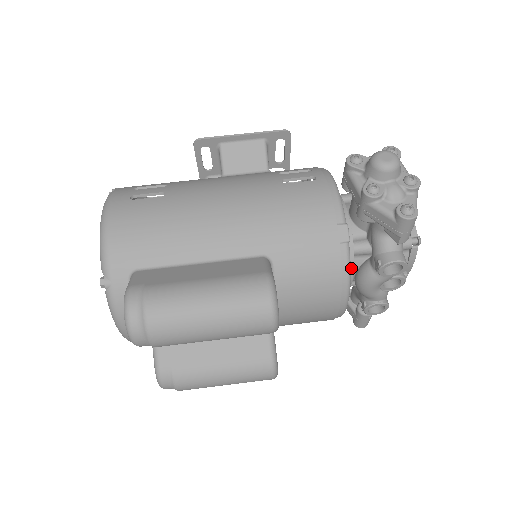
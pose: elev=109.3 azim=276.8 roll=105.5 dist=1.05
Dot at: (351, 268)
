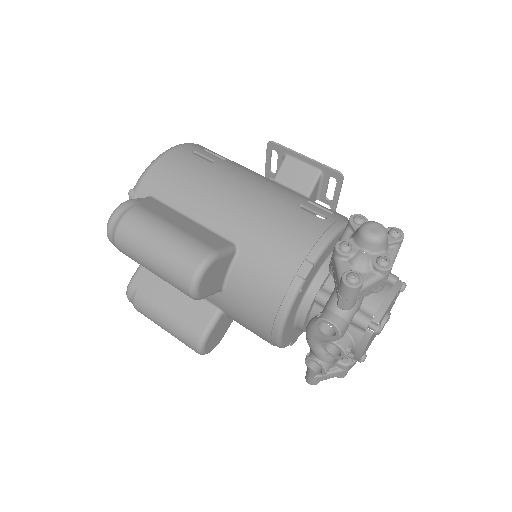
Dot at: (306, 310)
